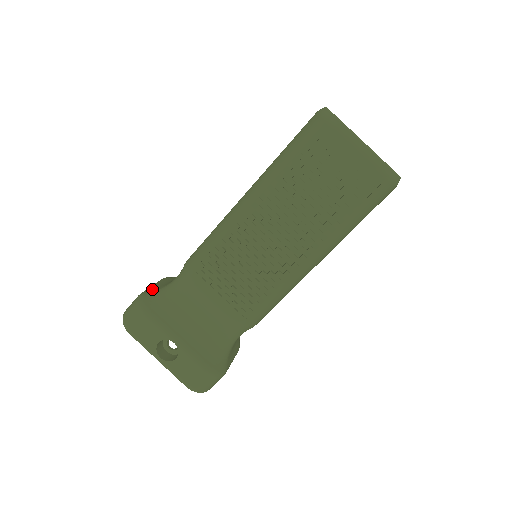
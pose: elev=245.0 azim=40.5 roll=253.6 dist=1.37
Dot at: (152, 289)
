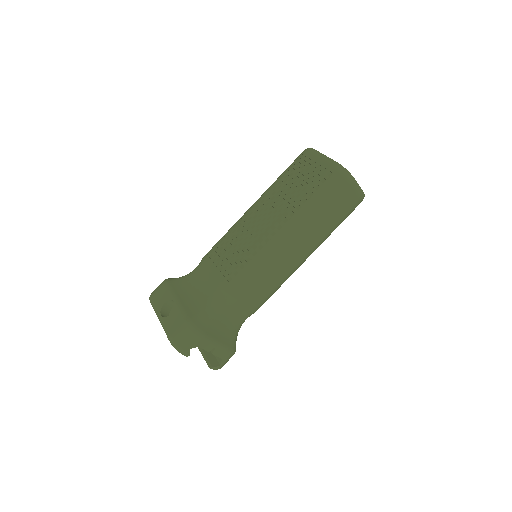
Dot at: occluded
